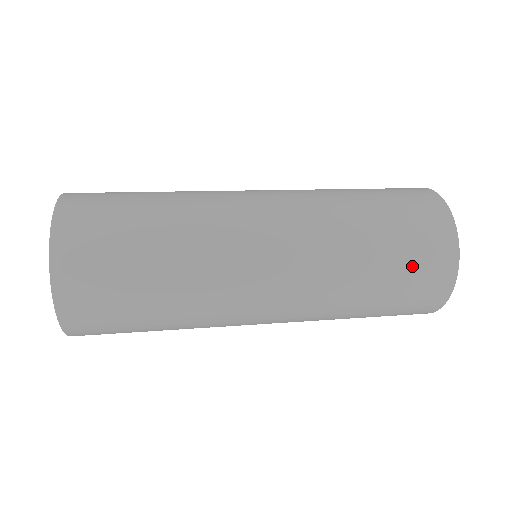
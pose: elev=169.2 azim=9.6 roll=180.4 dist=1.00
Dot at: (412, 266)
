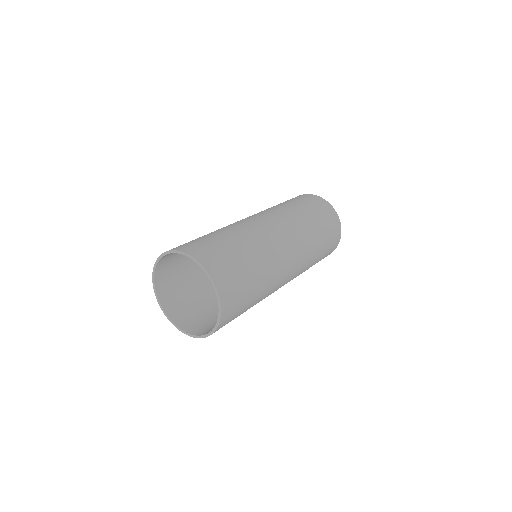
Dot at: (327, 224)
